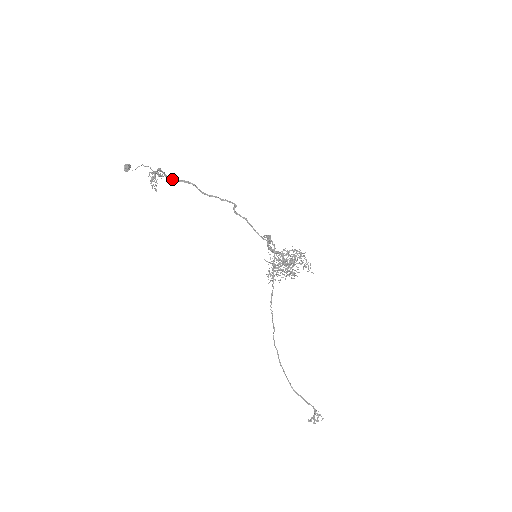
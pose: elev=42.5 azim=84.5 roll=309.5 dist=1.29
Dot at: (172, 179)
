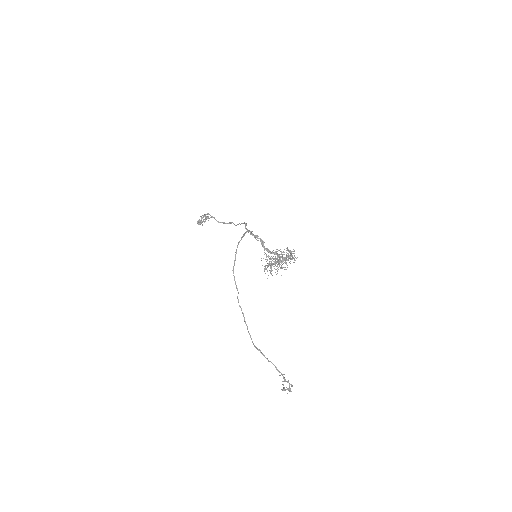
Dot at: (221, 222)
